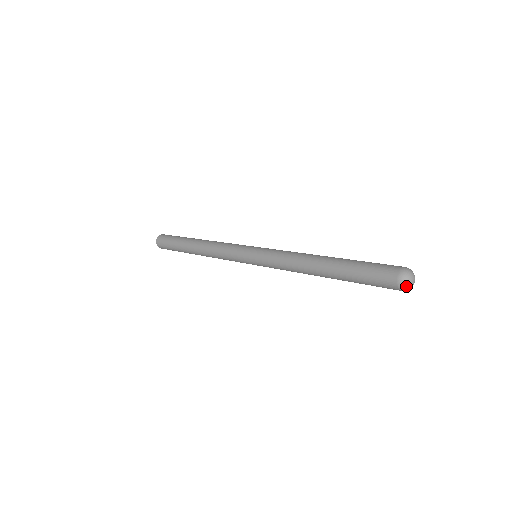
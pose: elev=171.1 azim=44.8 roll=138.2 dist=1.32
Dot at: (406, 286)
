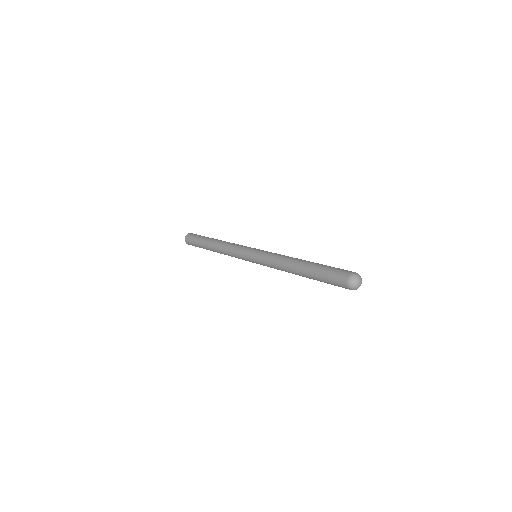
Dot at: (353, 281)
